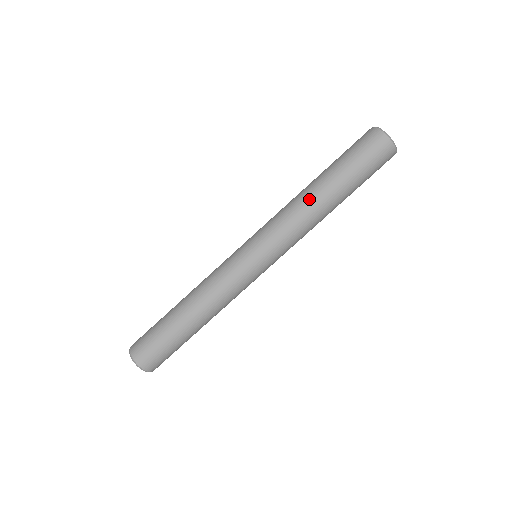
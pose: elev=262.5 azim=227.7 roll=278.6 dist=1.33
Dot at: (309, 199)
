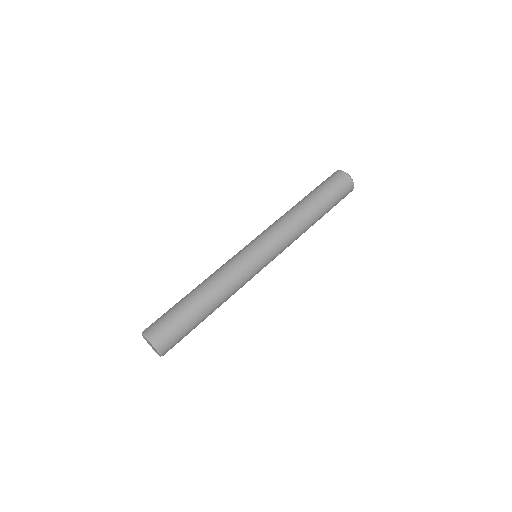
Dot at: (289, 210)
